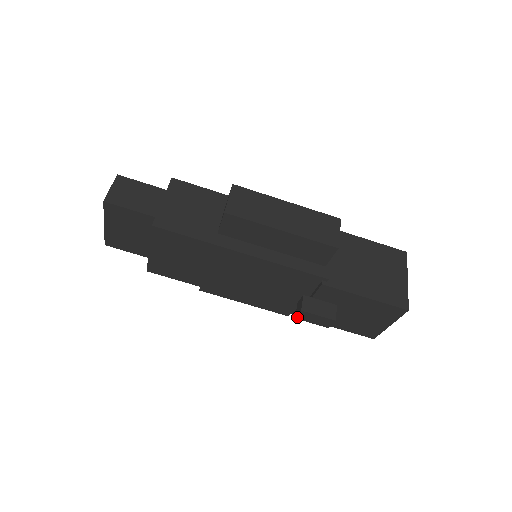
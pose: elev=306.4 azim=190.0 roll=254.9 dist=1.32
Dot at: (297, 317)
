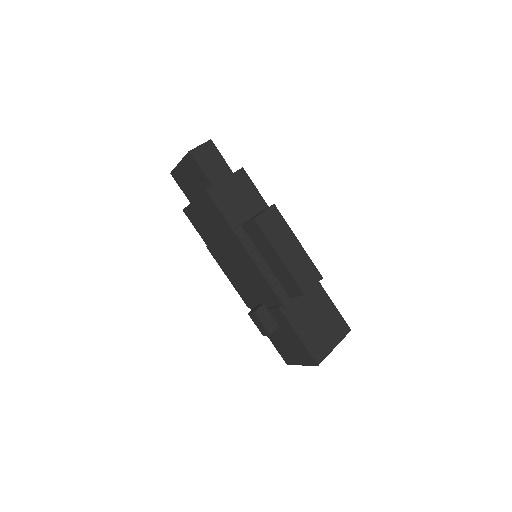
Dot at: (249, 314)
